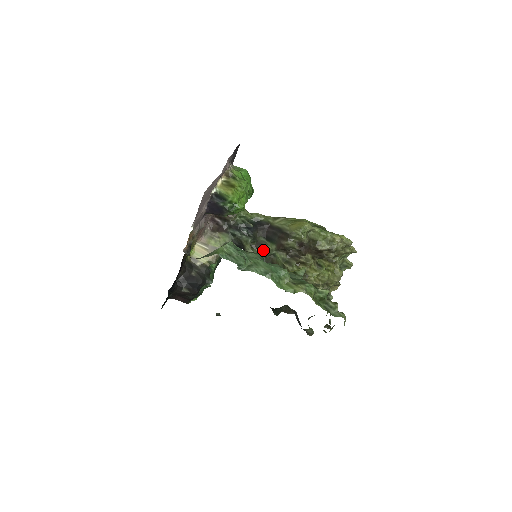
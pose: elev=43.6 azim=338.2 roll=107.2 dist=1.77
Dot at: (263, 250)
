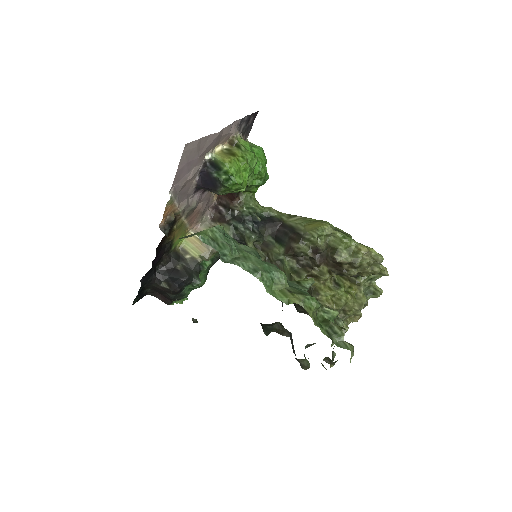
Dot at: (269, 253)
